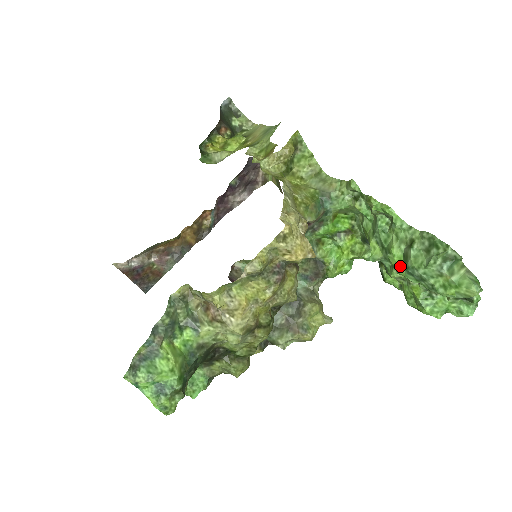
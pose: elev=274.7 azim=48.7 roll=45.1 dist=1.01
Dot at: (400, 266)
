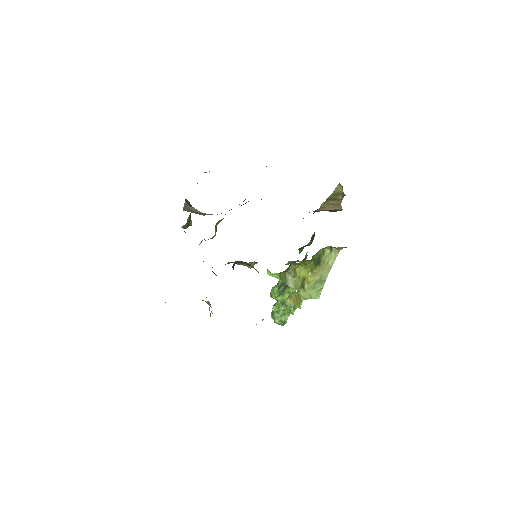
Dot at: (275, 309)
